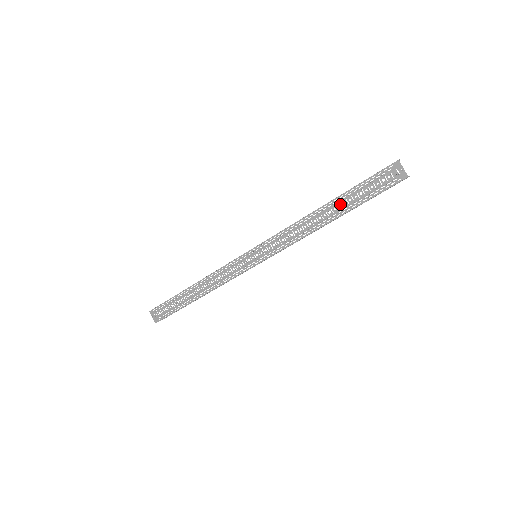
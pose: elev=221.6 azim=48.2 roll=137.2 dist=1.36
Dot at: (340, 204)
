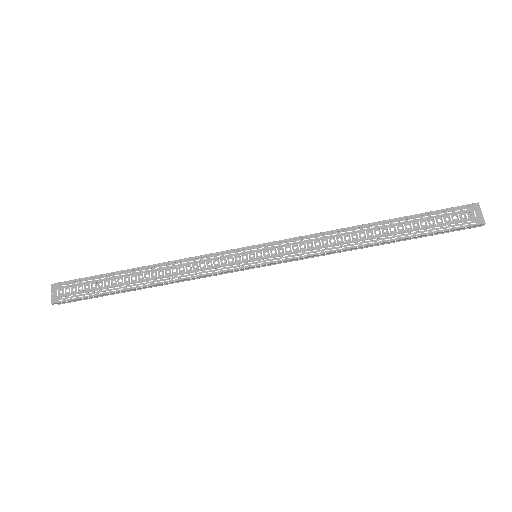
Dot at: (394, 227)
